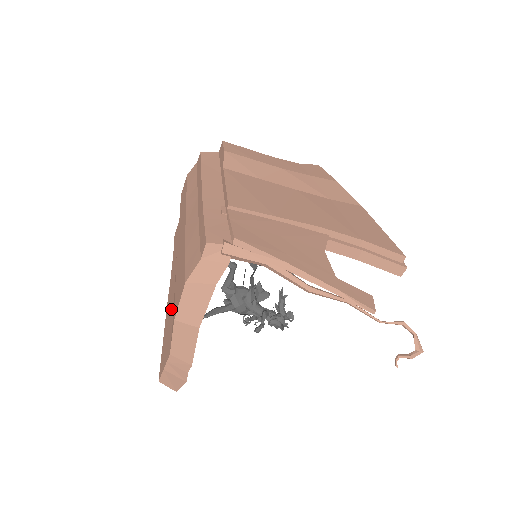
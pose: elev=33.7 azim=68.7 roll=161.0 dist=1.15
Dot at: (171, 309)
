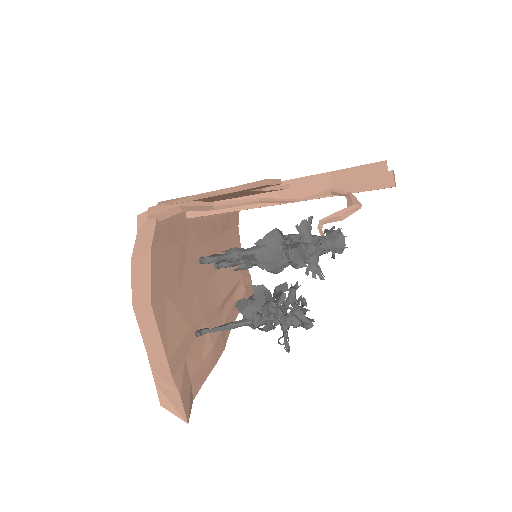
Dot at: occluded
